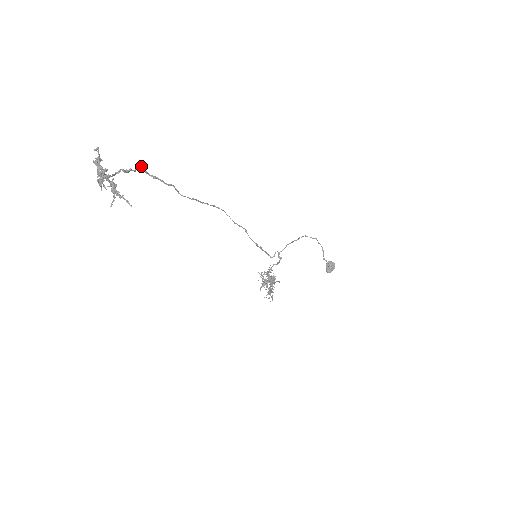
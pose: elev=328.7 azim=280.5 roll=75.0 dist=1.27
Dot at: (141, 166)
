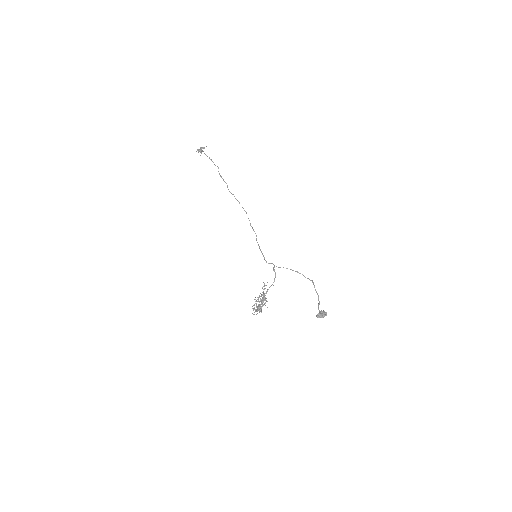
Dot at: occluded
